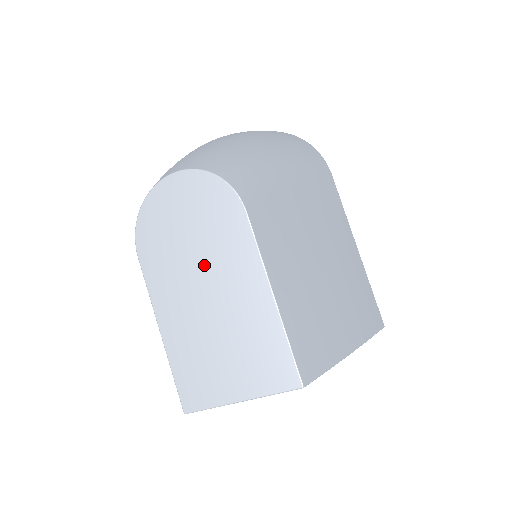
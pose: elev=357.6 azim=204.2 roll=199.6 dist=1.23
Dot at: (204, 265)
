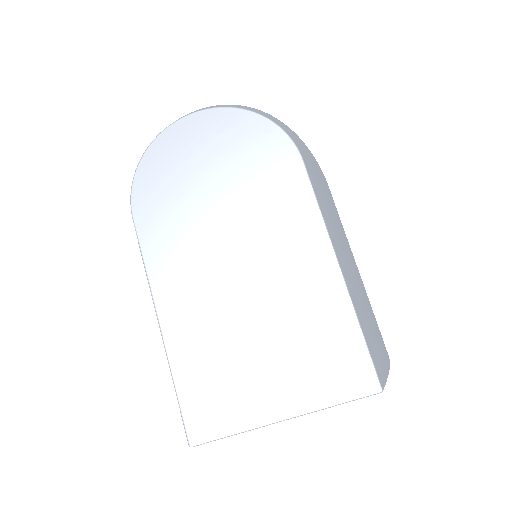
Dot at: (237, 228)
